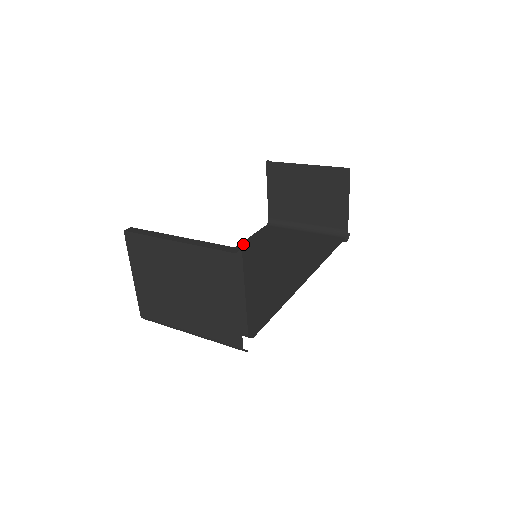
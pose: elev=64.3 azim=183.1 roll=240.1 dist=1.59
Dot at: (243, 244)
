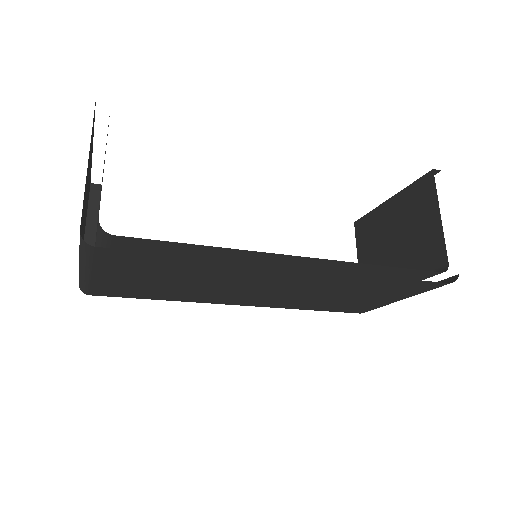
Dot at: occluded
